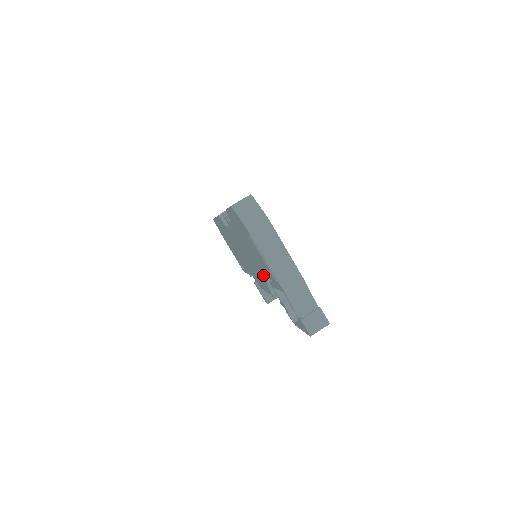
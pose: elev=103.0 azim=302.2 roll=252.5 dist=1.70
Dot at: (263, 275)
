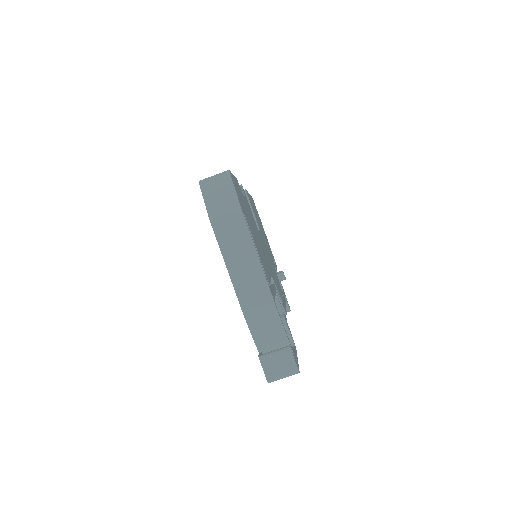
Dot at: occluded
